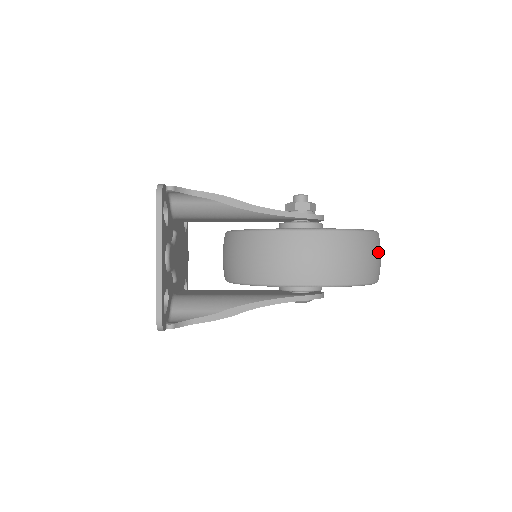
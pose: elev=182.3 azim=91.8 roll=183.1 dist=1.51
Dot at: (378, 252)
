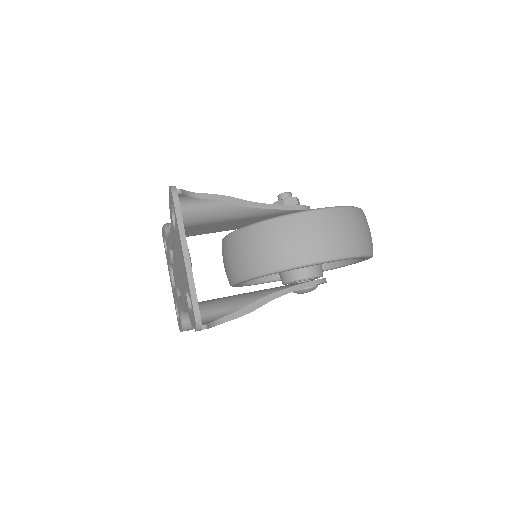
Dot at: (369, 228)
